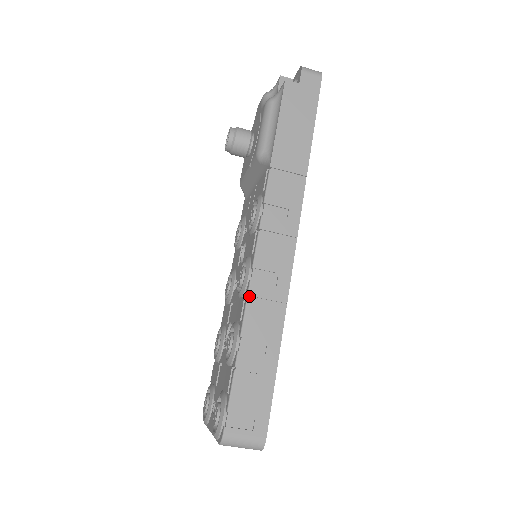
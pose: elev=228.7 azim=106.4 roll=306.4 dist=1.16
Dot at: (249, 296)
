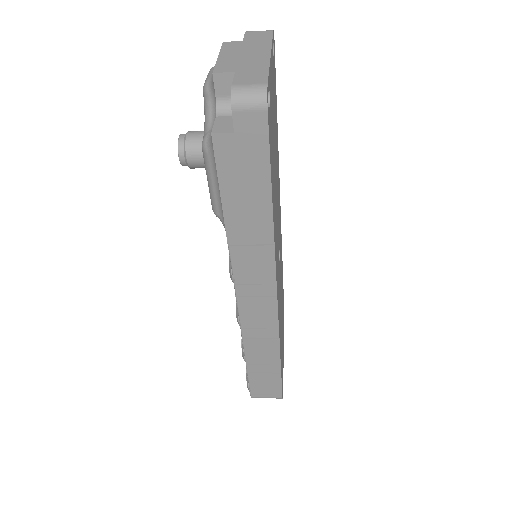
Dot at: (244, 336)
